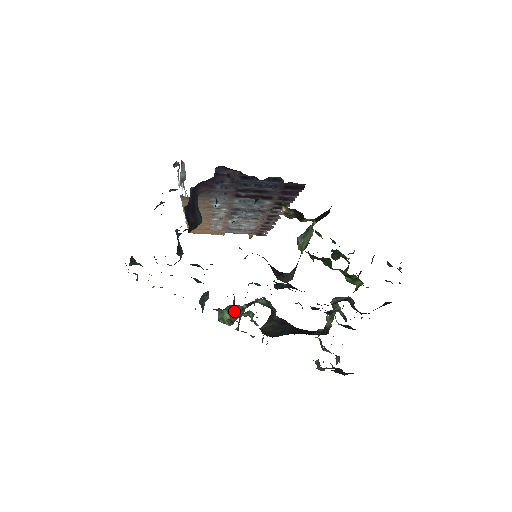
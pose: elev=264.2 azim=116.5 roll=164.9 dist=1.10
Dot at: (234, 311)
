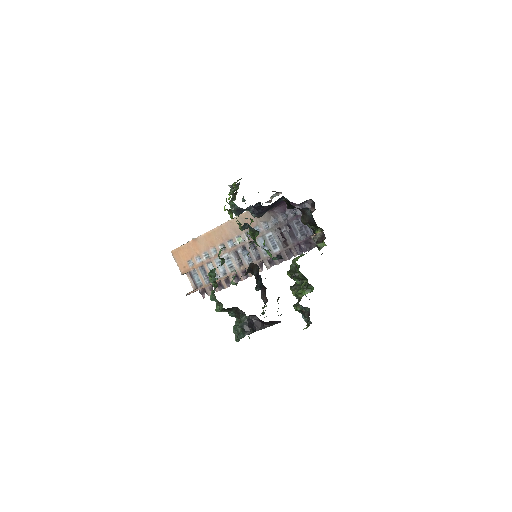
Dot at: occluded
